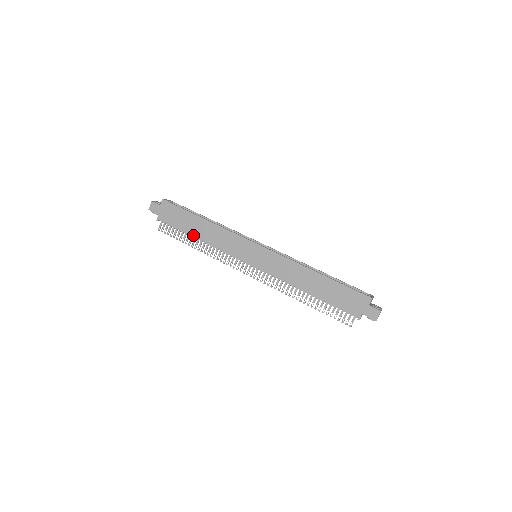
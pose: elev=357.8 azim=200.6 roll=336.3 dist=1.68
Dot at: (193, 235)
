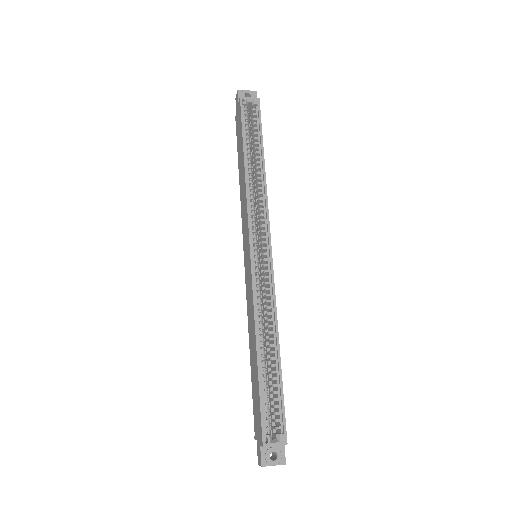
Dot at: (239, 170)
